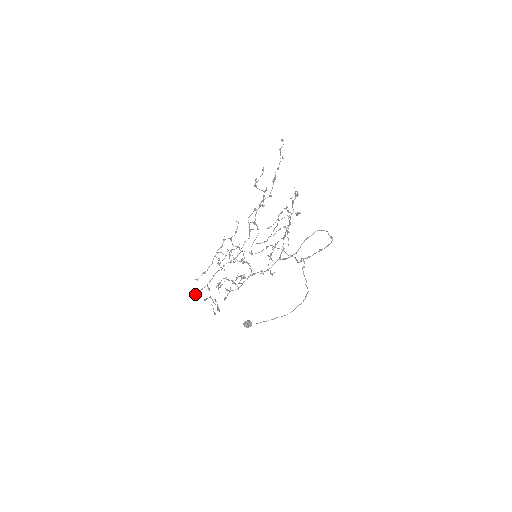
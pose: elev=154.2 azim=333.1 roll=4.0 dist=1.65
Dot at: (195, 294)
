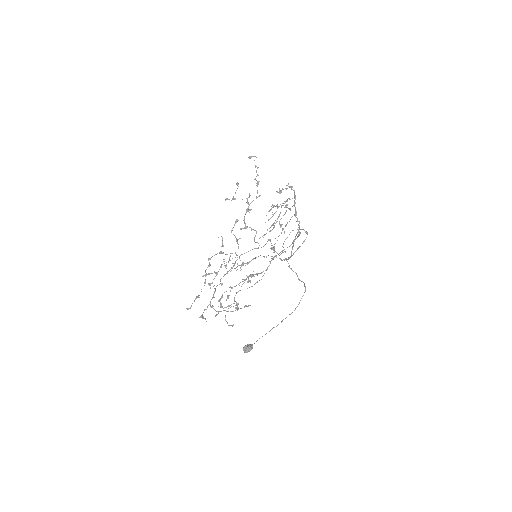
Dot at: (199, 317)
